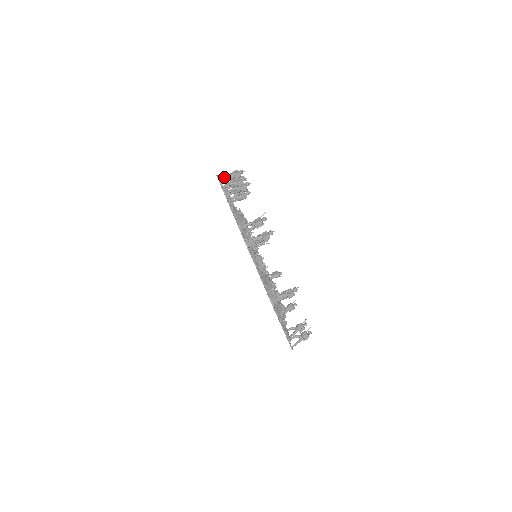
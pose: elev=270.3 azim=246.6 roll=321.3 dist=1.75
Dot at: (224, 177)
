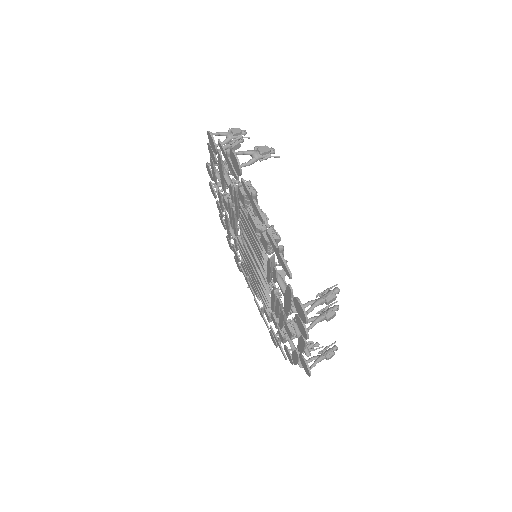
Dot at: occluded
